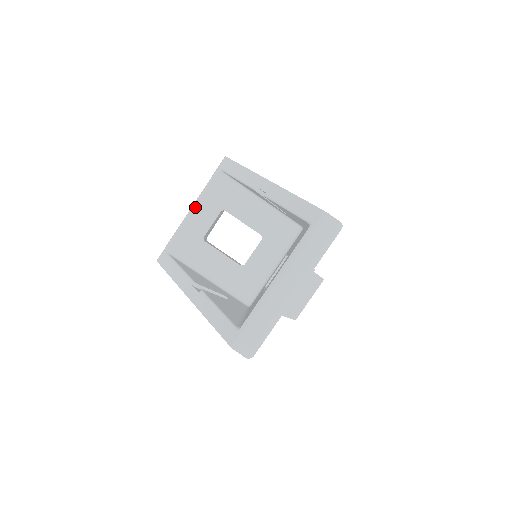
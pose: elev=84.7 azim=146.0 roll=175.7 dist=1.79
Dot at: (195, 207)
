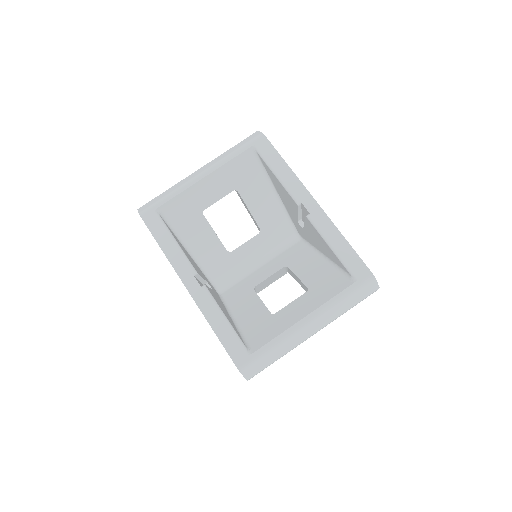
Dot at: (209, 175)
